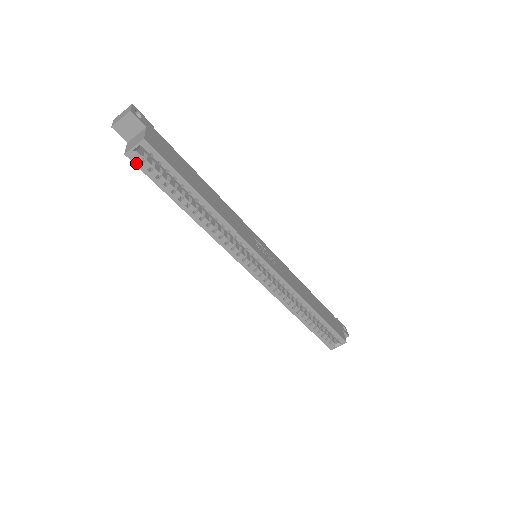
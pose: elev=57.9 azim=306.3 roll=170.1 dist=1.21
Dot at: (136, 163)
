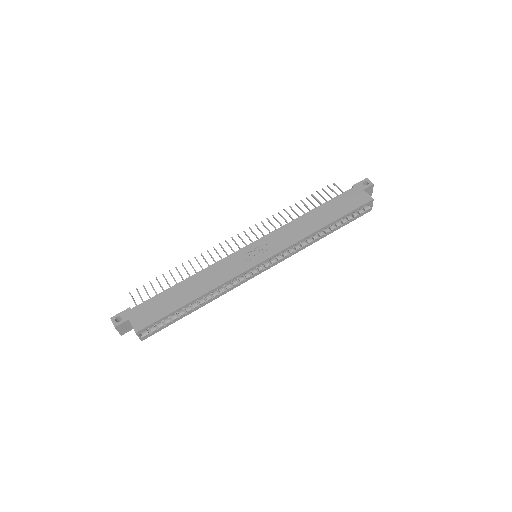
Dot at: occluded
